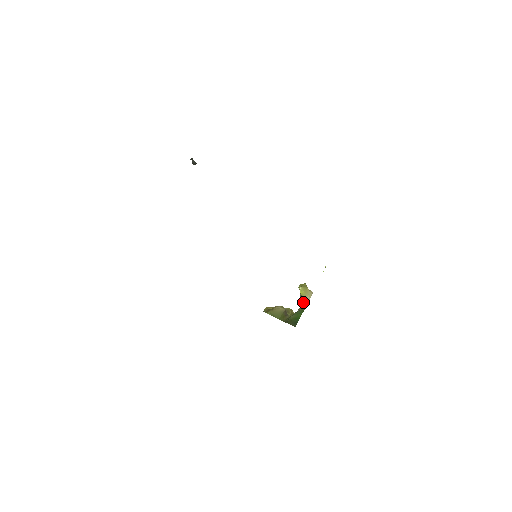
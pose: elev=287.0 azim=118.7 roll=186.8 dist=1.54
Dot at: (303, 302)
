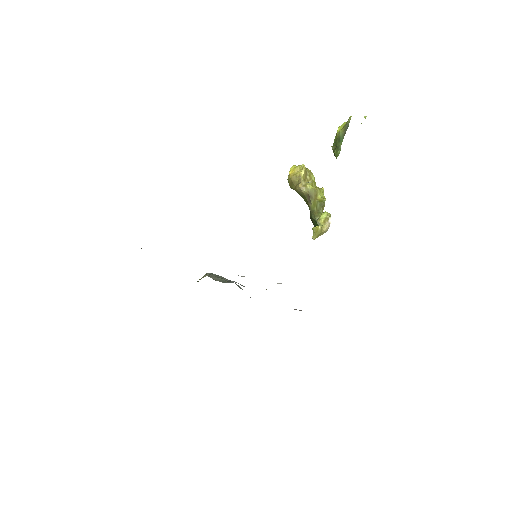
Dot at: occluded
